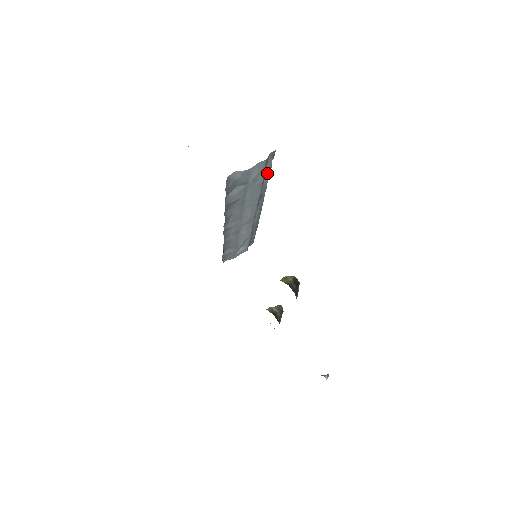
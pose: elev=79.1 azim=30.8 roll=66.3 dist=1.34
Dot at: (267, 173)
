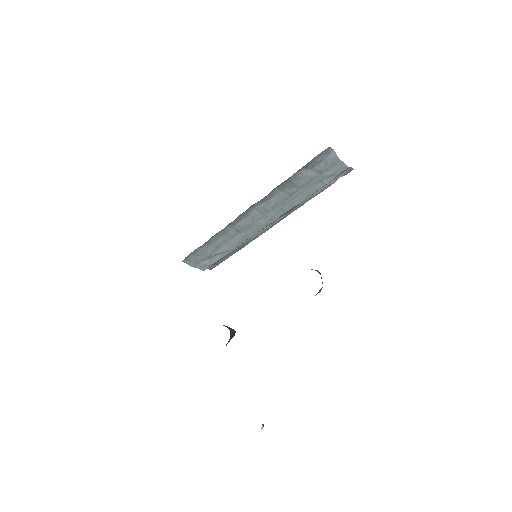
Dot at: (324, 187)
